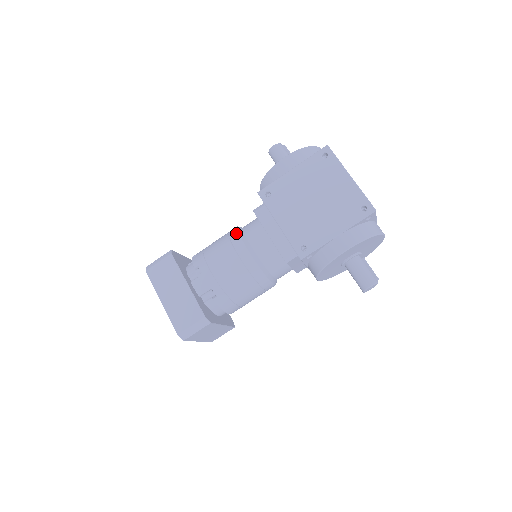
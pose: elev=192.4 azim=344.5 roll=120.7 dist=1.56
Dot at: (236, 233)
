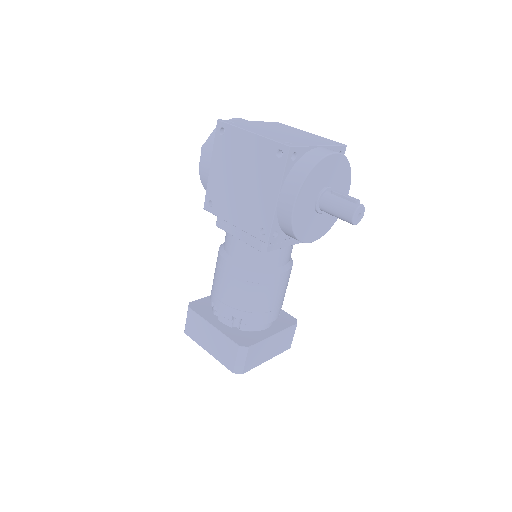
Dot at: (218, 254)
